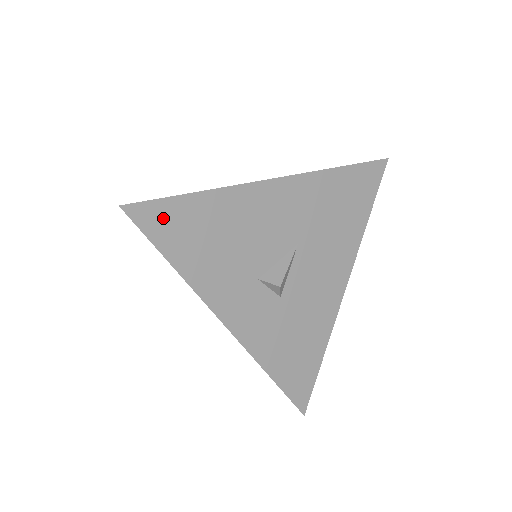
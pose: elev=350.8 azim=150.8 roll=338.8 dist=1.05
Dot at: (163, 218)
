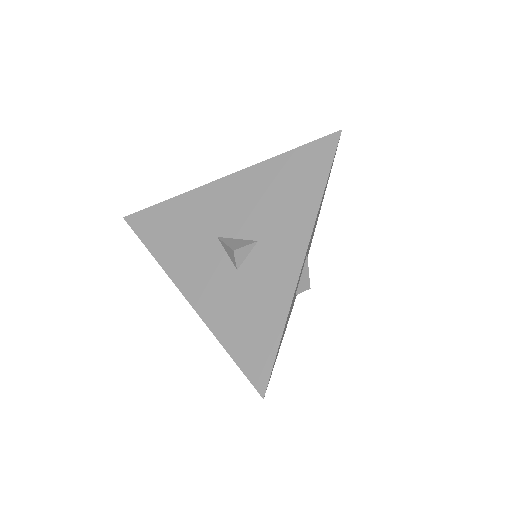
Dot at: occluded
